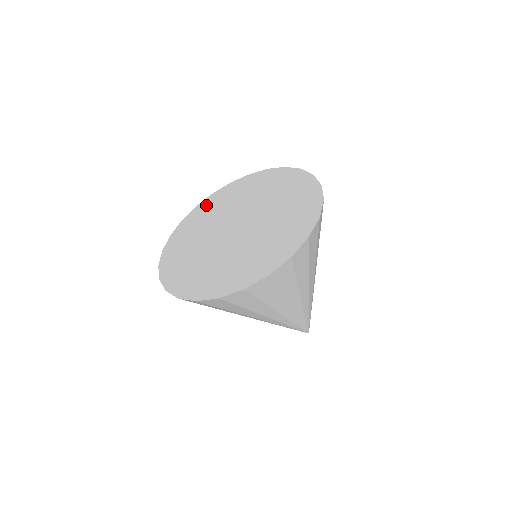
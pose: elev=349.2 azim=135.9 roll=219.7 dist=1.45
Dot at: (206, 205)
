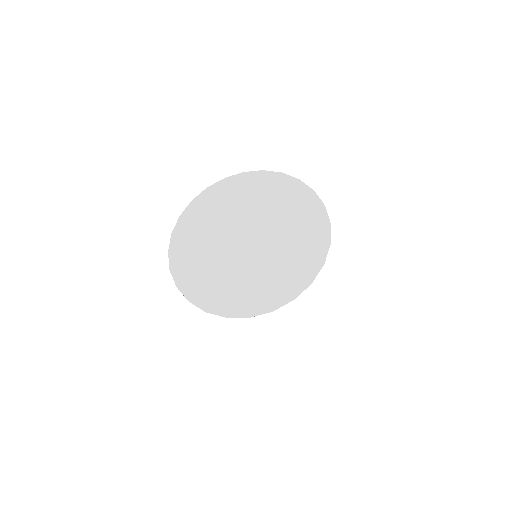
Dot at: (203, 202)
